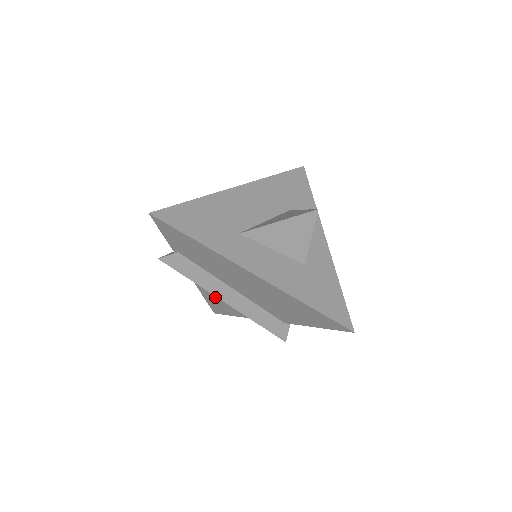
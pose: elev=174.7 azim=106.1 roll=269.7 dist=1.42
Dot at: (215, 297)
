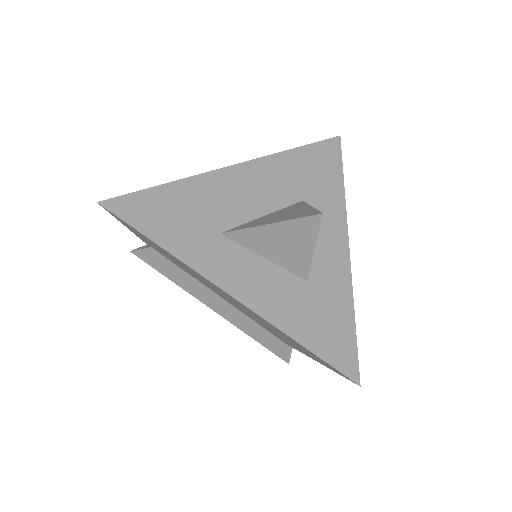
Dot at: occluded
